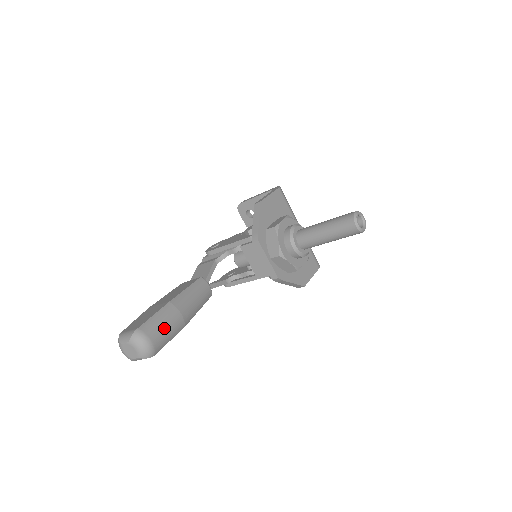
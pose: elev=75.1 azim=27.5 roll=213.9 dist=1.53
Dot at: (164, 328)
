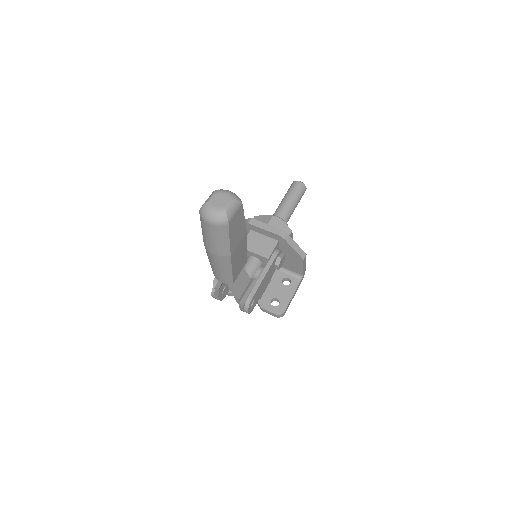
Dot at: occluded
